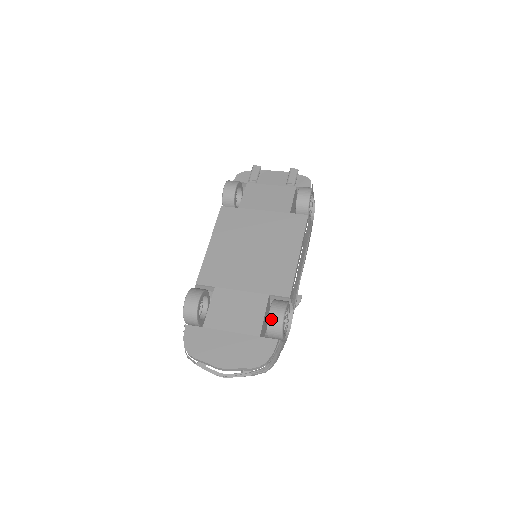
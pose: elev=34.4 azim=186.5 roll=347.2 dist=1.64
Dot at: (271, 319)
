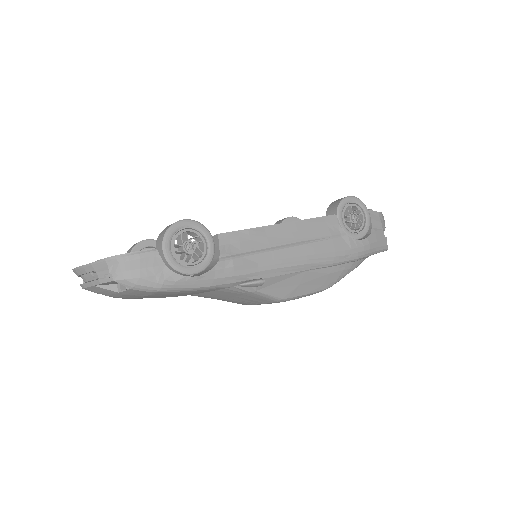
Dot at: (166, 227)
